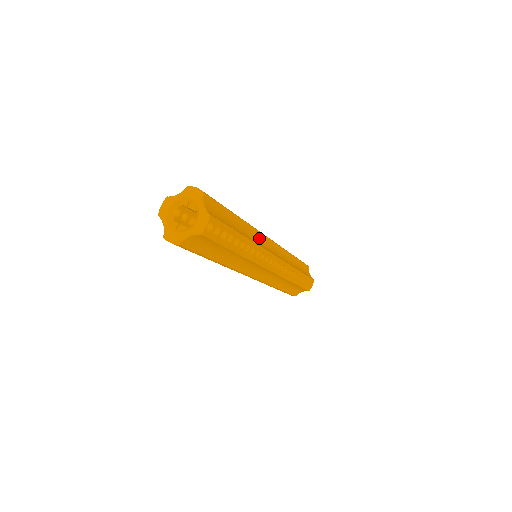
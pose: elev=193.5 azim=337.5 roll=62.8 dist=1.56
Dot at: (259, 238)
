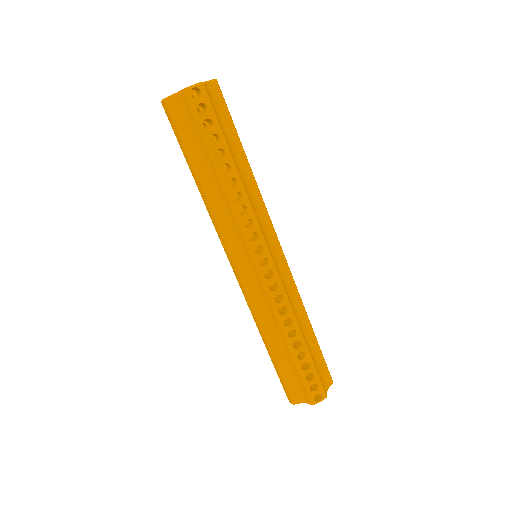
Dot at: occluded
